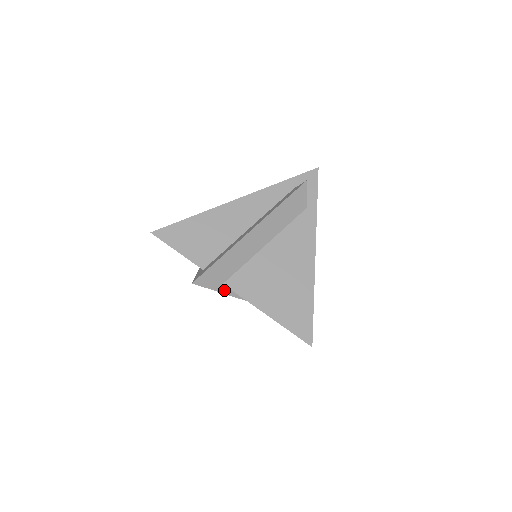
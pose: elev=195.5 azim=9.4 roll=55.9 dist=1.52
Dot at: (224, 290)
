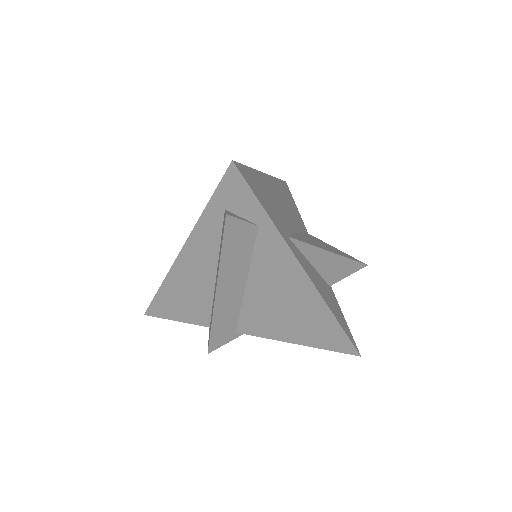
Dot at: occluded
